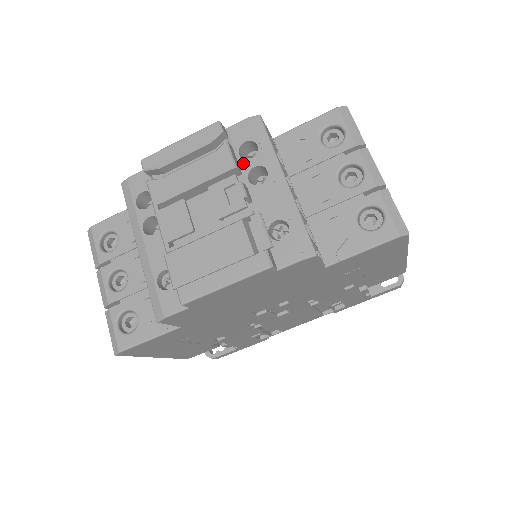
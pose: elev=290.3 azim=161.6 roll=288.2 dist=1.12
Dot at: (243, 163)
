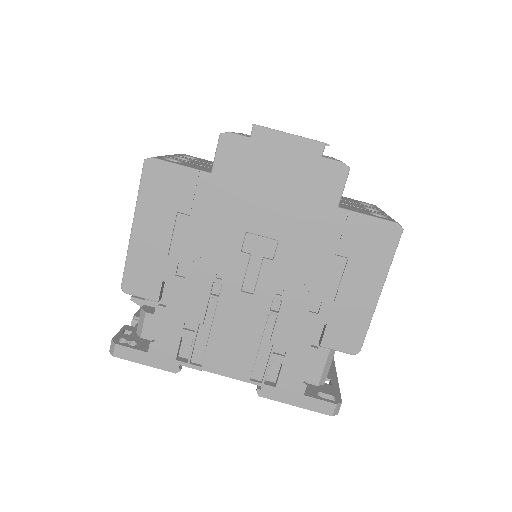
Dot at: occluded
